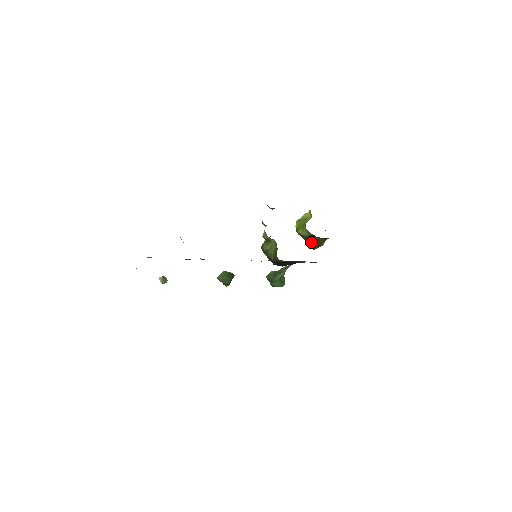
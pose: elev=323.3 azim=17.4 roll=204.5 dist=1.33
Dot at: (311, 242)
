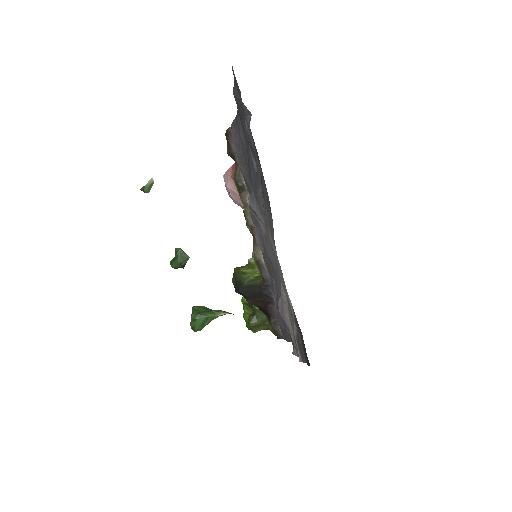
Dot at: (257, 316)
